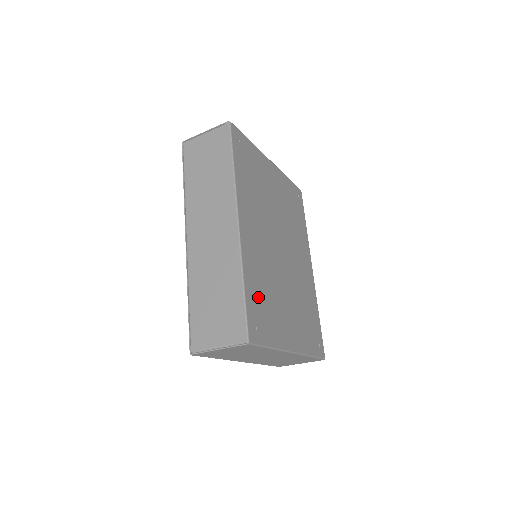
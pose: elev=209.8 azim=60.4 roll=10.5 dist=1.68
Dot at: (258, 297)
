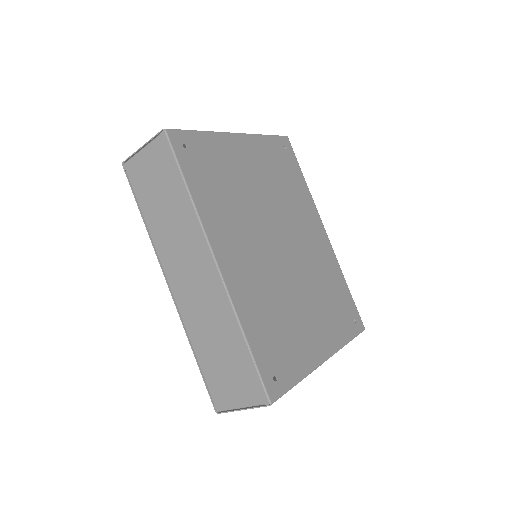
Dot at: (268, 337)
